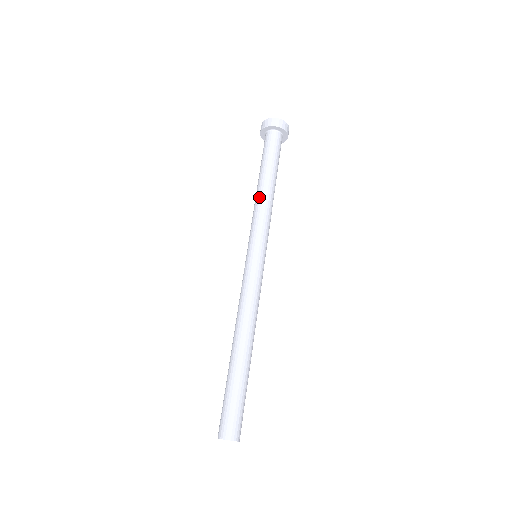
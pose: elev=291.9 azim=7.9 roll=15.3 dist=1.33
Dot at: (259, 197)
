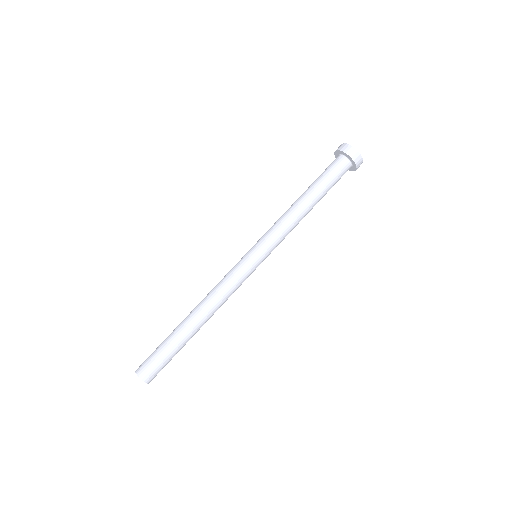
Dot at: (292, 210)
